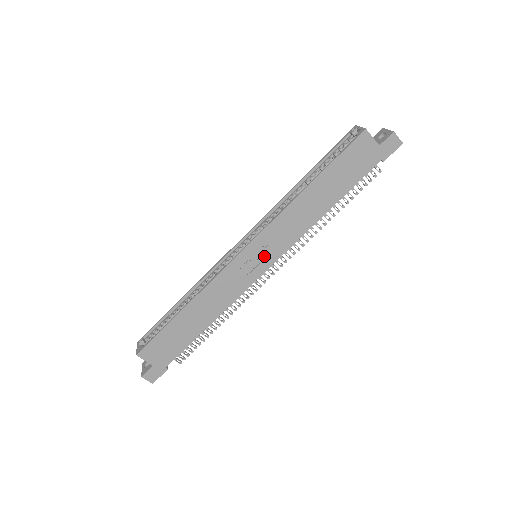
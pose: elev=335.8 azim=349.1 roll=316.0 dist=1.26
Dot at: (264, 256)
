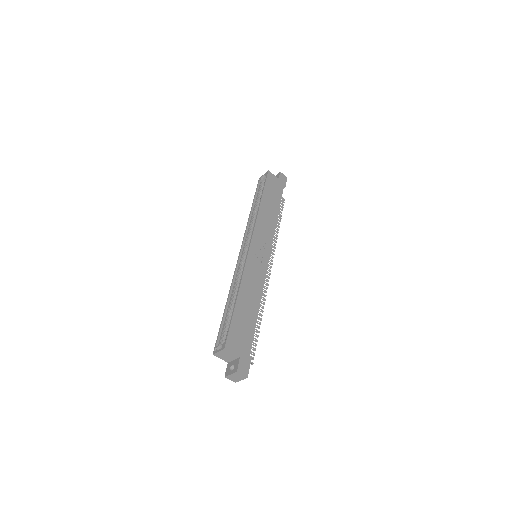
Dot at: (263, 248)
